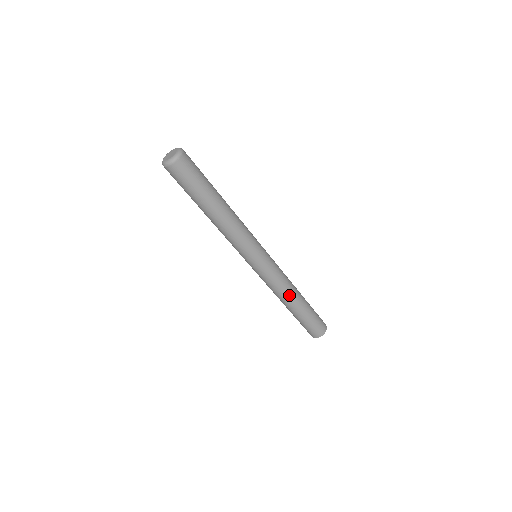
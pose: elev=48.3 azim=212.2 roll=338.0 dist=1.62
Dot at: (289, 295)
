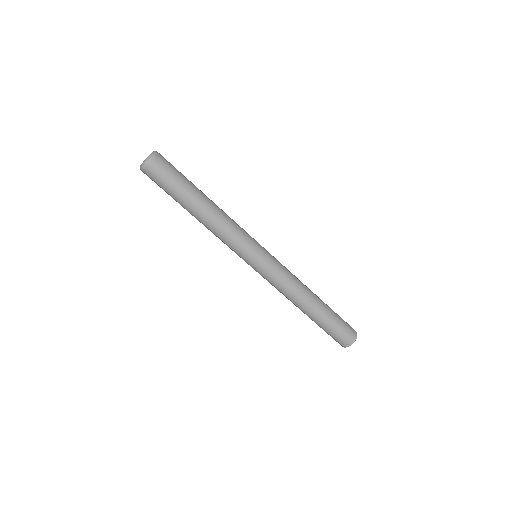
Dot at: (304, 291)
